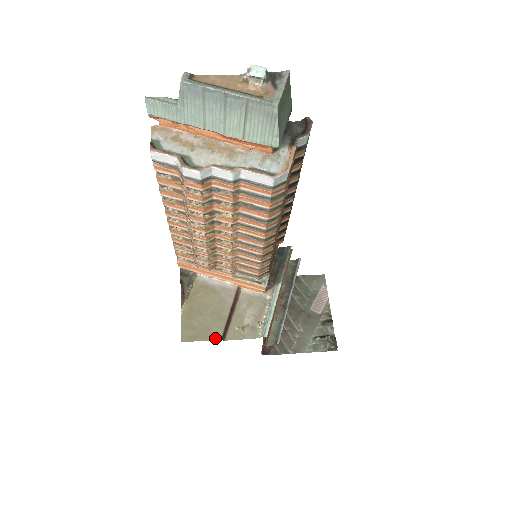
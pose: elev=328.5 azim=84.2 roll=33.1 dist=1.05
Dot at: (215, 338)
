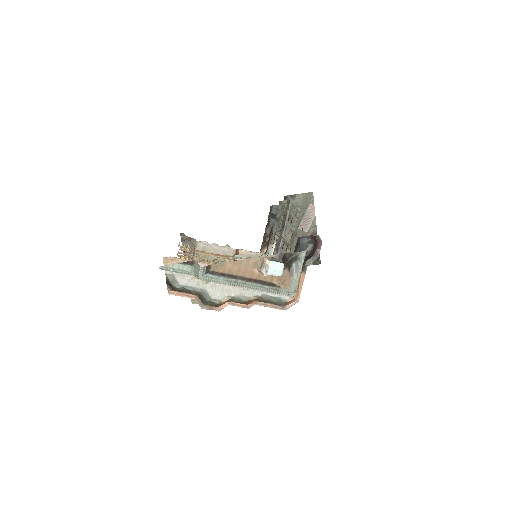
Dot at: occluded
